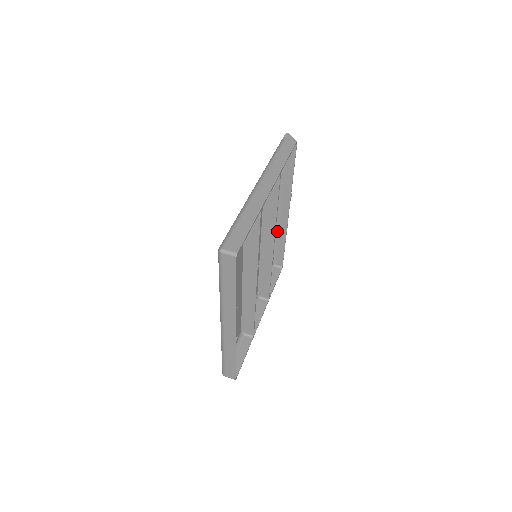
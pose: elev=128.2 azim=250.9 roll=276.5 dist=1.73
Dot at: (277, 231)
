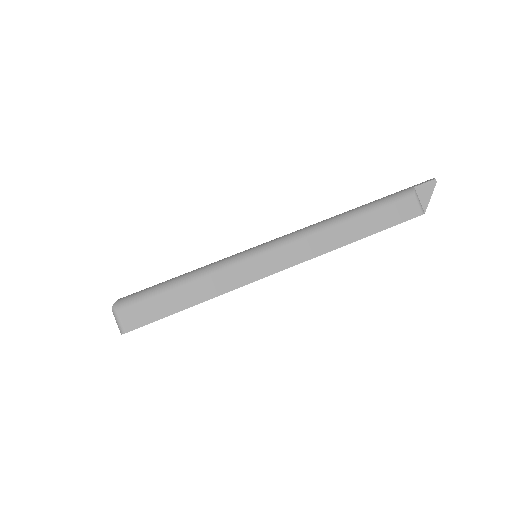
Dot at: occluded
